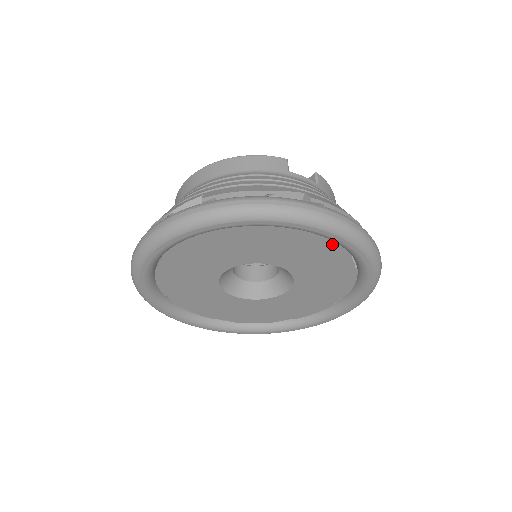
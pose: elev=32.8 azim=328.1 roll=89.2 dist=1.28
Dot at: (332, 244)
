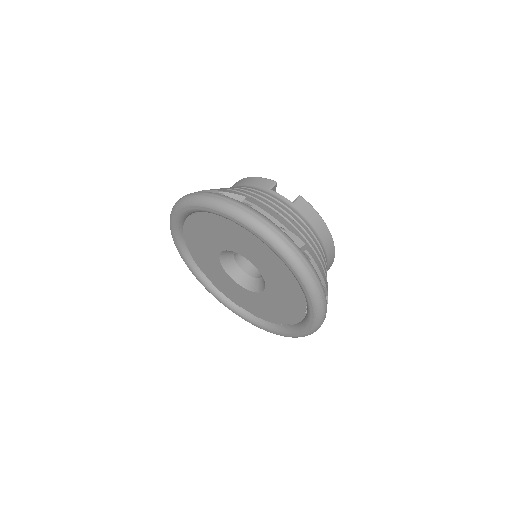
Dot at: occluded
